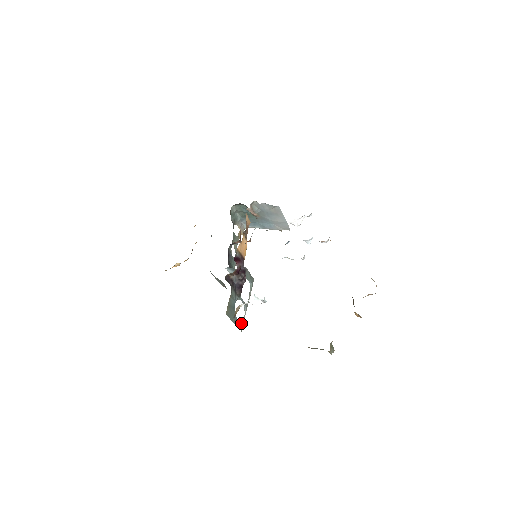
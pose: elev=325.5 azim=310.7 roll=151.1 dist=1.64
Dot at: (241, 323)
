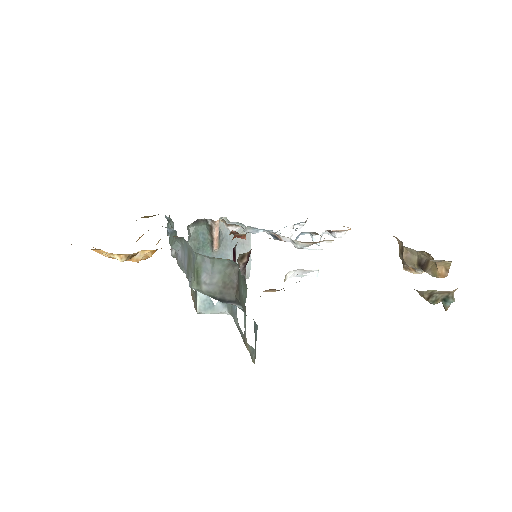
Dot at: occluded
